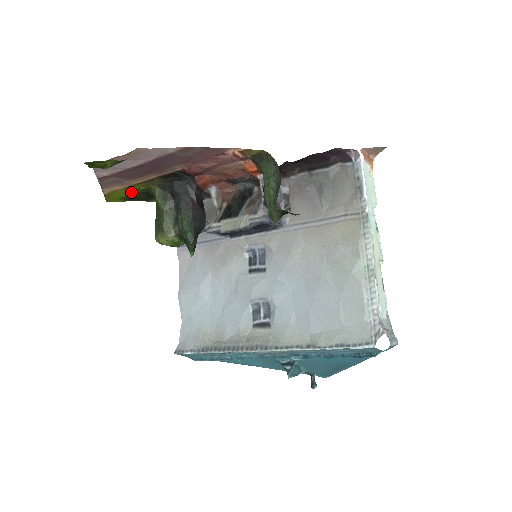
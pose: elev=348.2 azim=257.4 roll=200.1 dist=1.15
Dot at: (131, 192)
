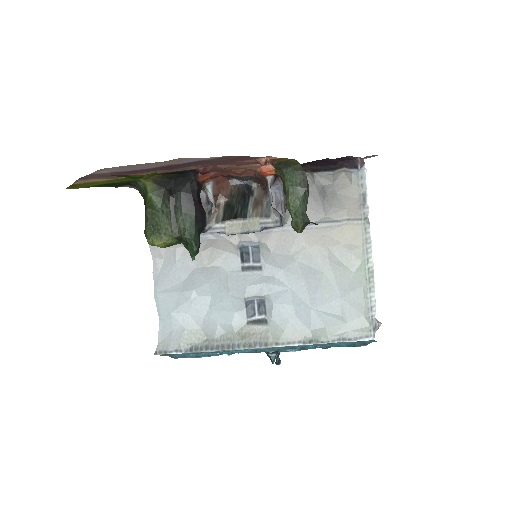
Dot at: (108, 183)
